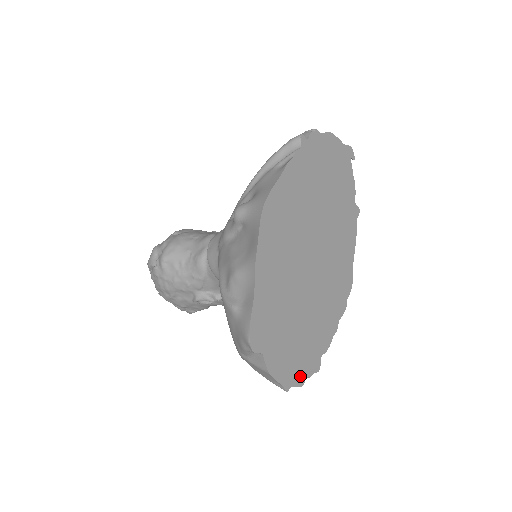
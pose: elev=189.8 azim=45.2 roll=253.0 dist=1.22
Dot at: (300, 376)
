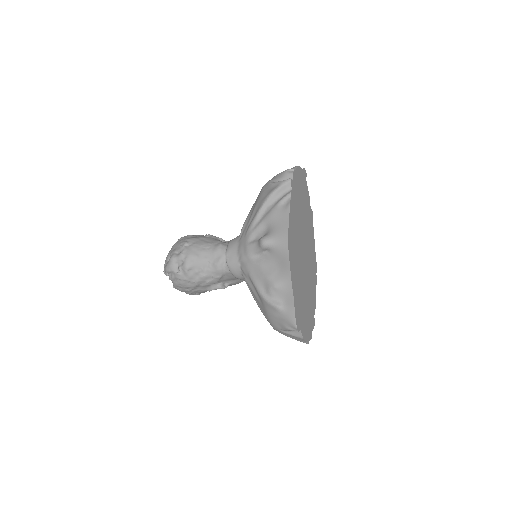
Dot at: (311, 332)
